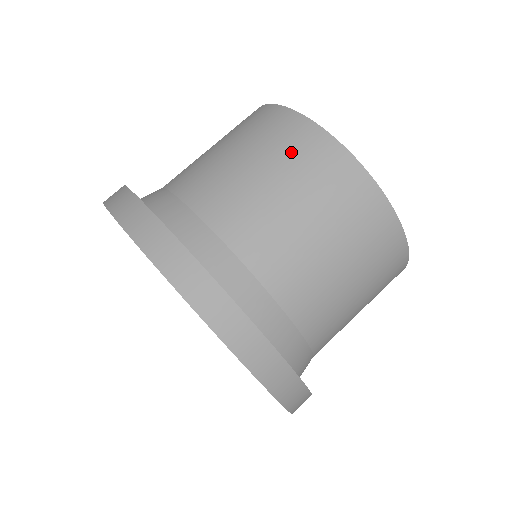
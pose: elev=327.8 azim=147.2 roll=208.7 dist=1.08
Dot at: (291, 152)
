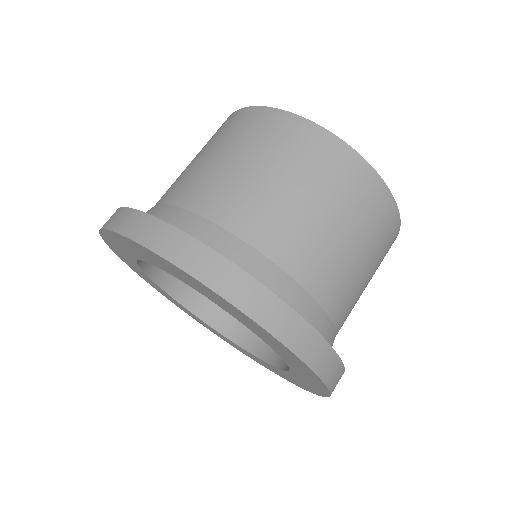
Dot at: (319, 166)
